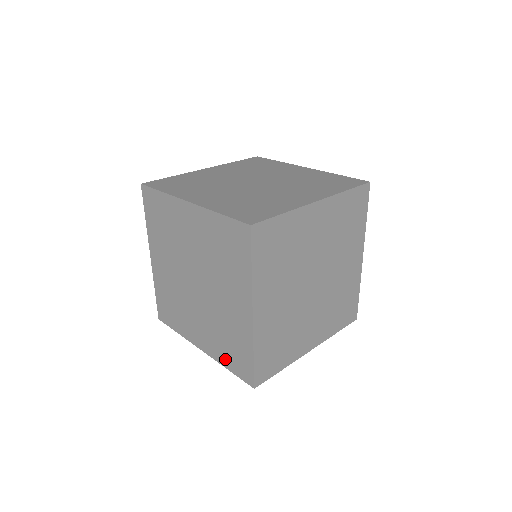
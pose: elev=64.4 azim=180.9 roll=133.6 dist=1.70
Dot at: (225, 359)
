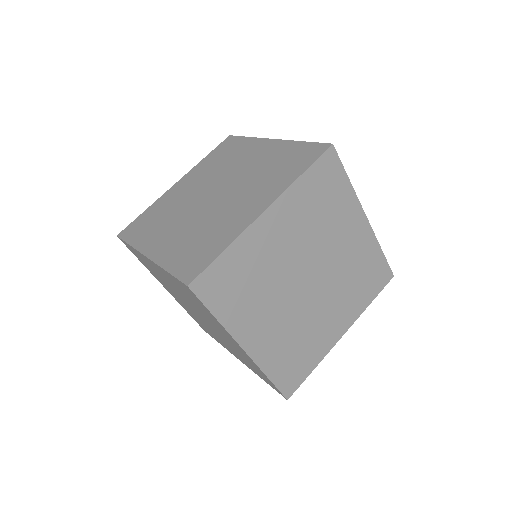
Dot at: (175, 260)
